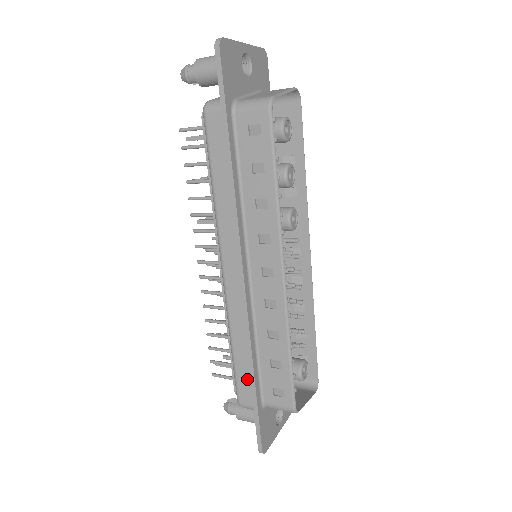
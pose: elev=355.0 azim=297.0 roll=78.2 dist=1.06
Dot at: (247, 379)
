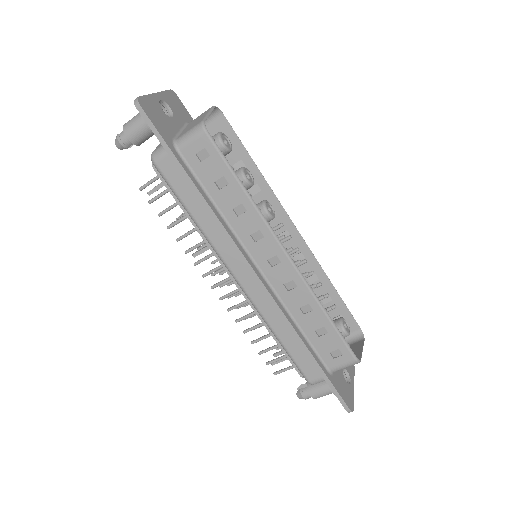
Dot at: (305, 358)
